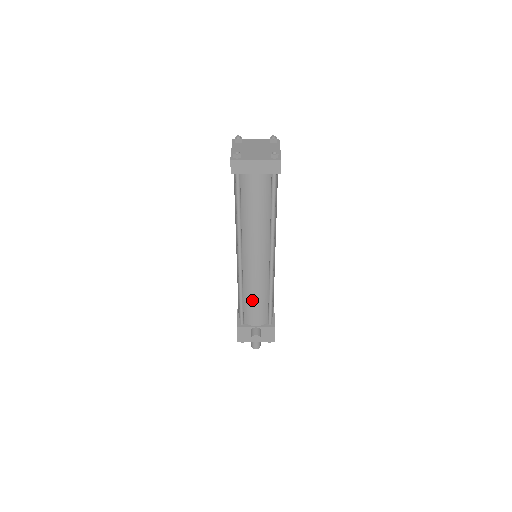
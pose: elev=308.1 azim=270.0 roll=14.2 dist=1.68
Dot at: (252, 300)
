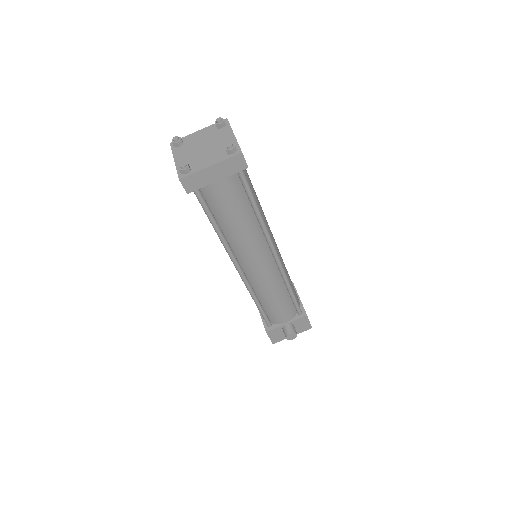
Dot at: (271, 302)
